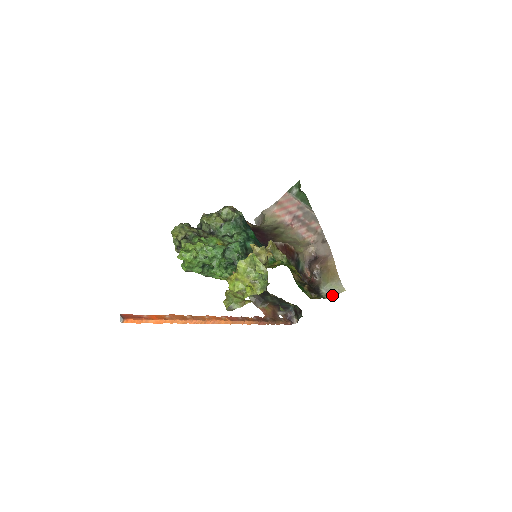
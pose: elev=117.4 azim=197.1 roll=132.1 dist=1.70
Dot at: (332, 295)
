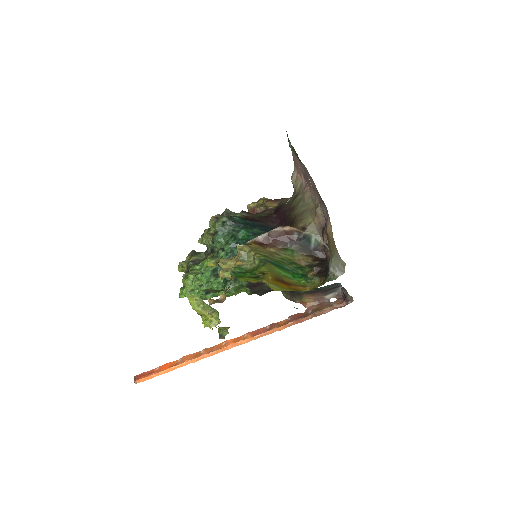
Dot at: (341, 272)
